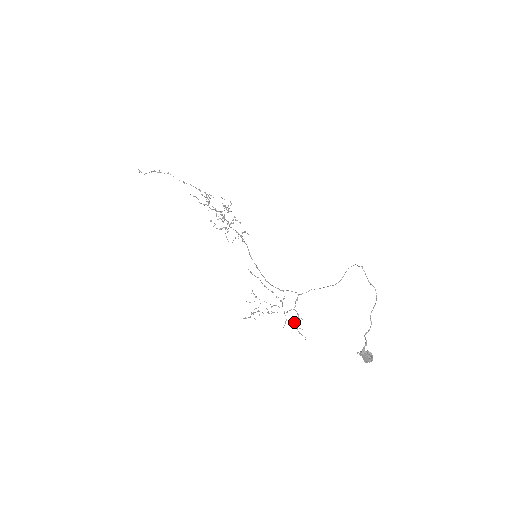
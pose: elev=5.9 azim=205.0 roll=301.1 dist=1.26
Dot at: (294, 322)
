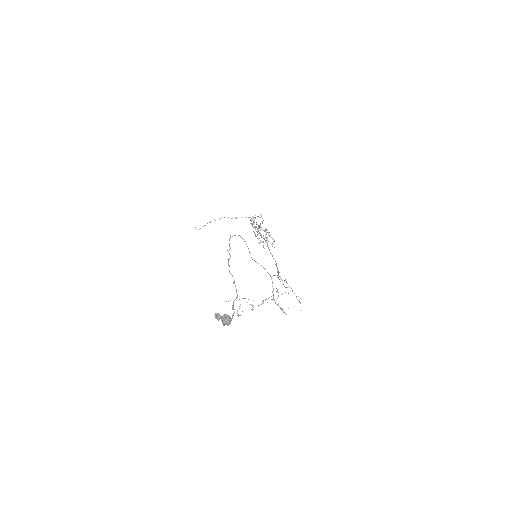
Dot at: occluded
